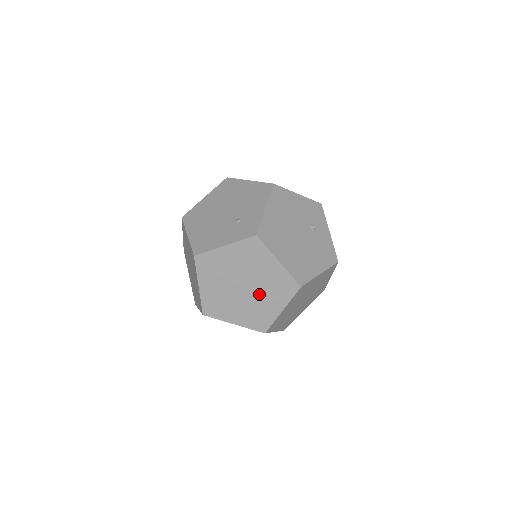
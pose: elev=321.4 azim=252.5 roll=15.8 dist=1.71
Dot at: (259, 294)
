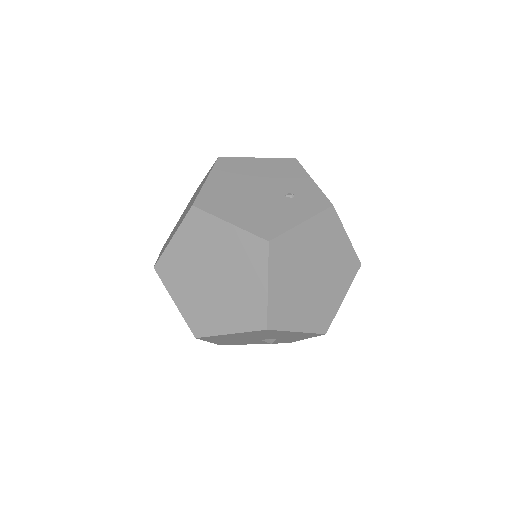
Dot at: (327, 282)
